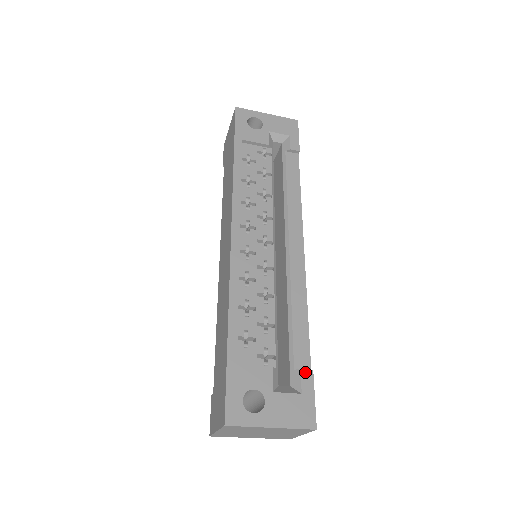
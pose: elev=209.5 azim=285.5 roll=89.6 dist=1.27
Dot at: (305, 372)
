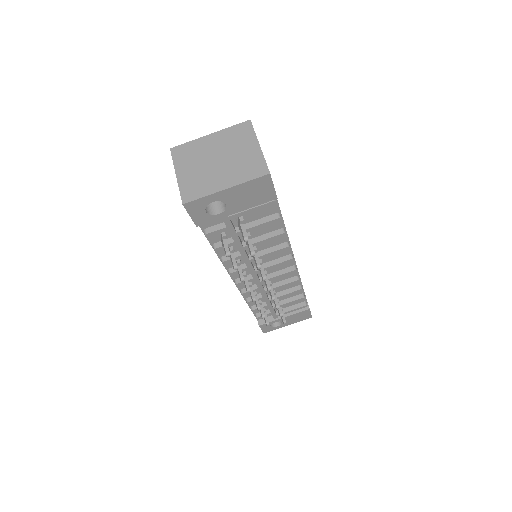
Dot at: occluded
